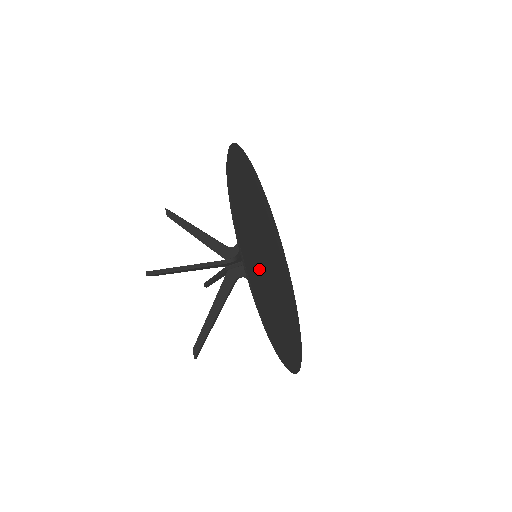
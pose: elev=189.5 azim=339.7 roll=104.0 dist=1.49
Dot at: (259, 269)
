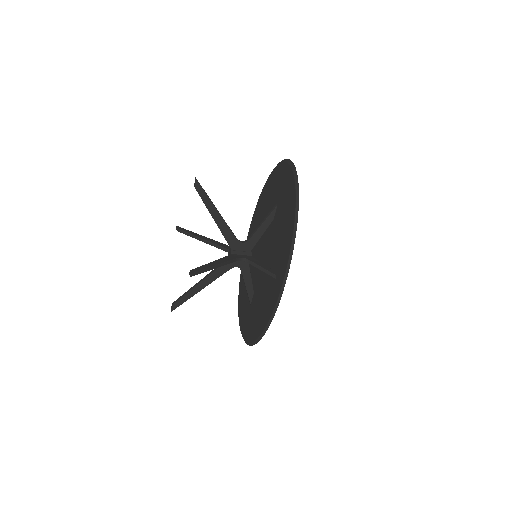
Dot at: occluded
